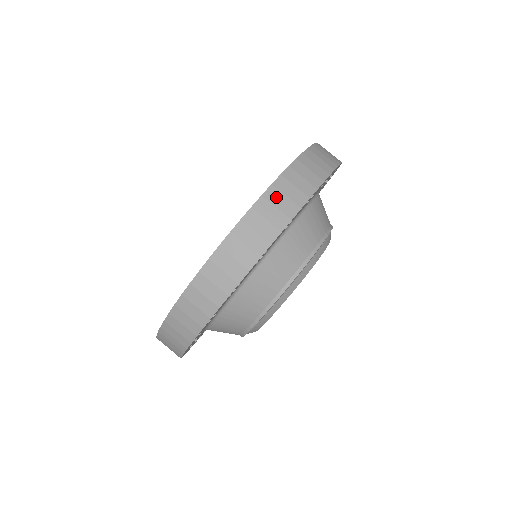
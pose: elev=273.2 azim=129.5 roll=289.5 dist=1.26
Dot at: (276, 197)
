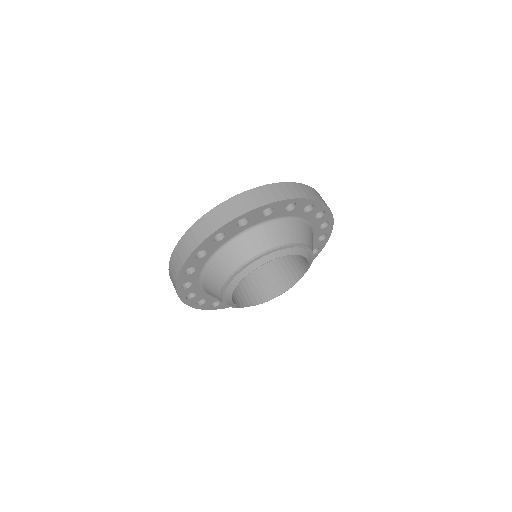
Dot at: (291, 187)
